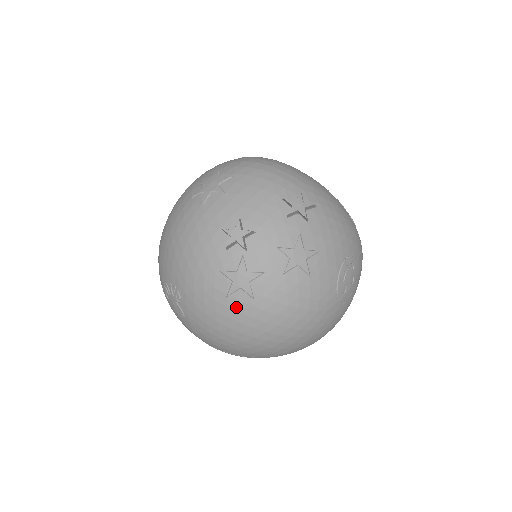
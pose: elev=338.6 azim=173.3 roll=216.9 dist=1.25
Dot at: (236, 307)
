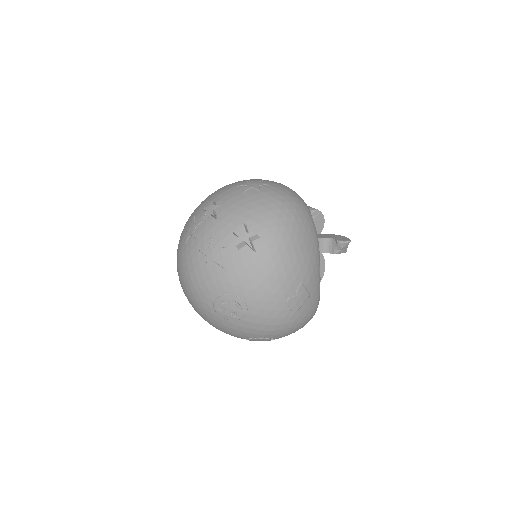
Dot at: (182, 239)
